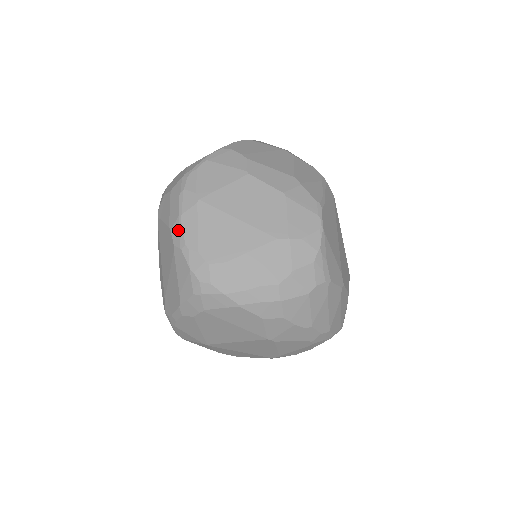
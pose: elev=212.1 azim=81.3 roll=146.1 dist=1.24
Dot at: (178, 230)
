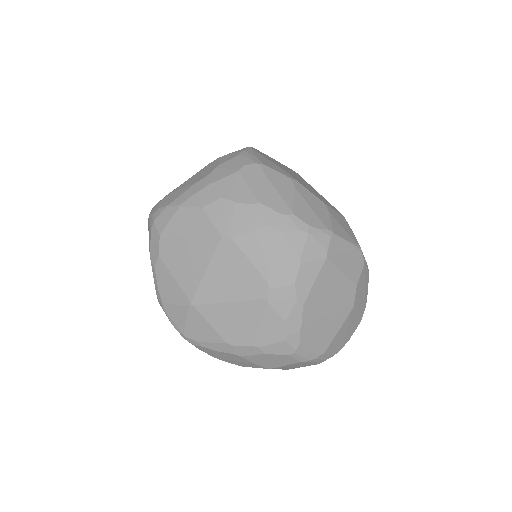
Dot at: occluded
